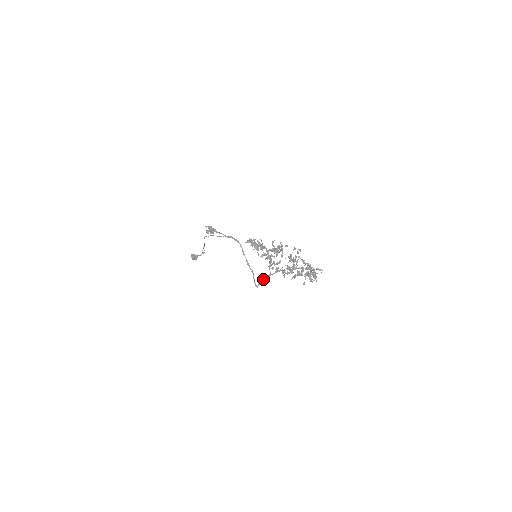
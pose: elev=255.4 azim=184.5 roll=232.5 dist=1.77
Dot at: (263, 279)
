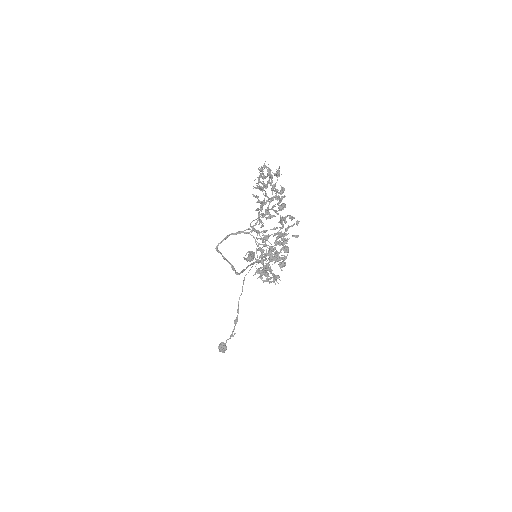
Dot at: (230, 234)
